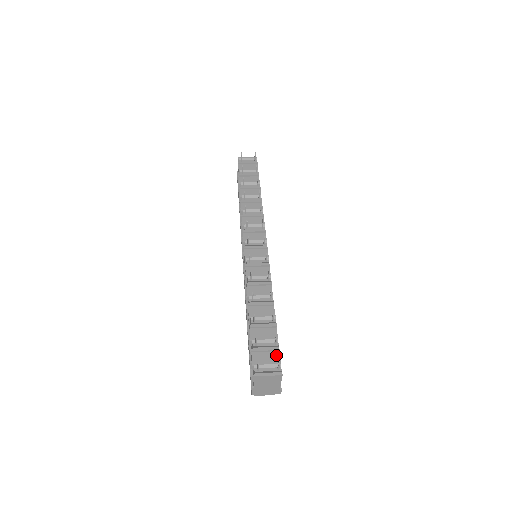
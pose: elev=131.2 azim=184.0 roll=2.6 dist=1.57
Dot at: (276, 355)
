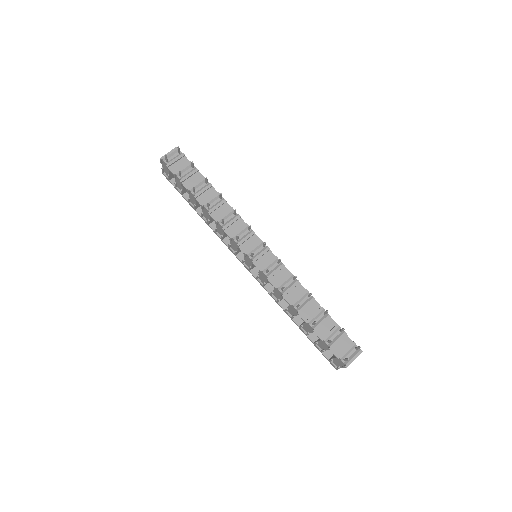
Dot at: (347, 339)
